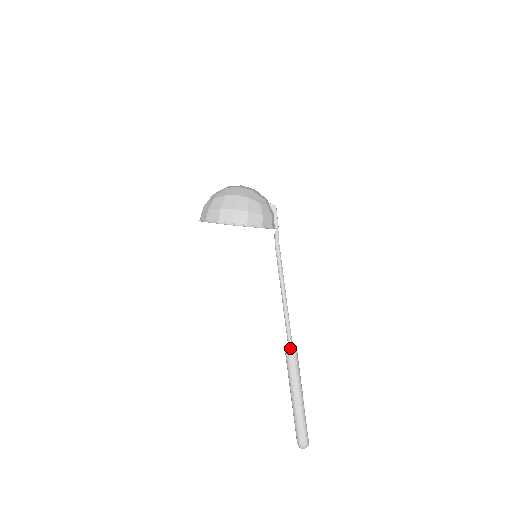
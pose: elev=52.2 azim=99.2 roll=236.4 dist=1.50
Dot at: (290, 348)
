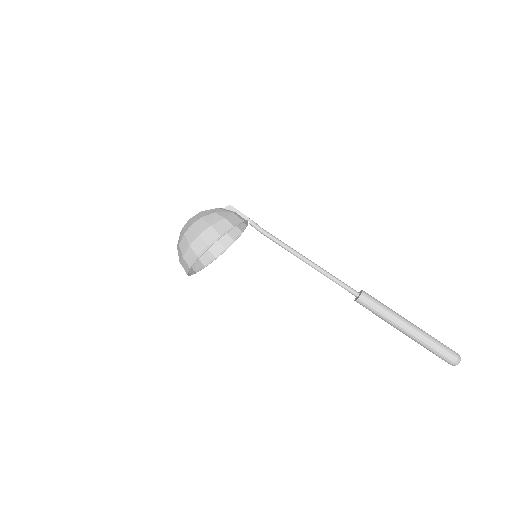
Dot at: (357, 295)
